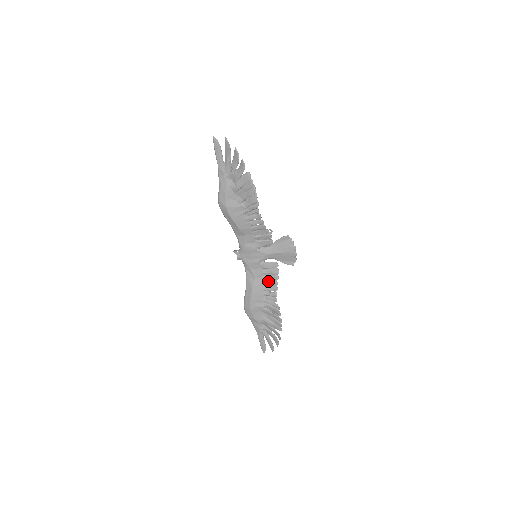
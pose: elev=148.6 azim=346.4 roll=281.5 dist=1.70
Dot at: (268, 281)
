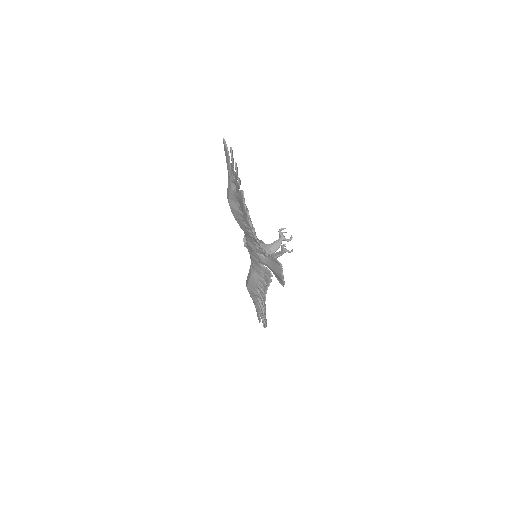
Dot at: (263, 281)
